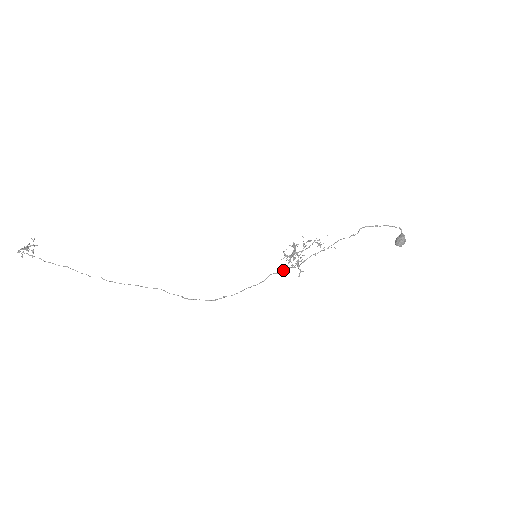
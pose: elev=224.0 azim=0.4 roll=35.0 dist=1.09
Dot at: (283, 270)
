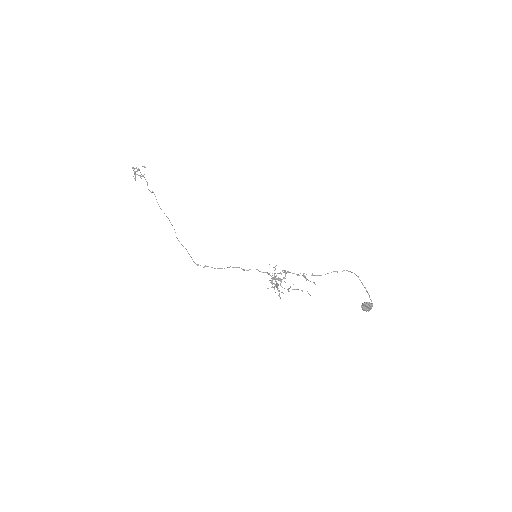
Dot at: (266, 272)
